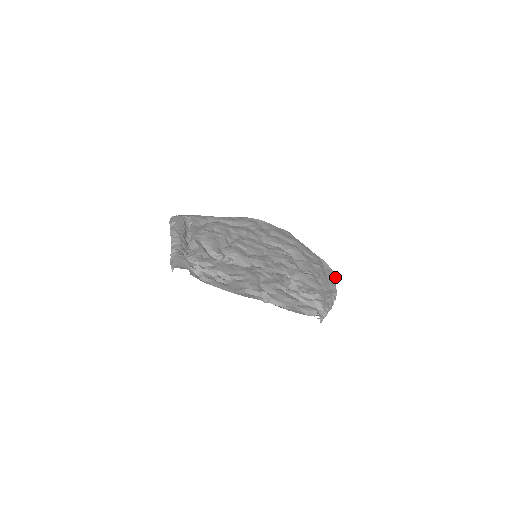
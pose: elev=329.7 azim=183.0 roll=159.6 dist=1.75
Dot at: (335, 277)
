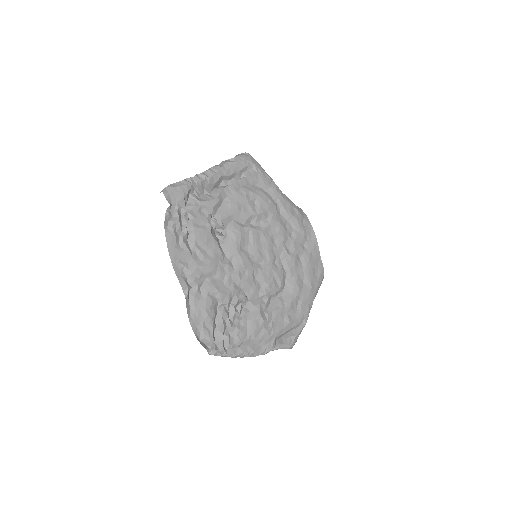
Dot at: (285, 345)
